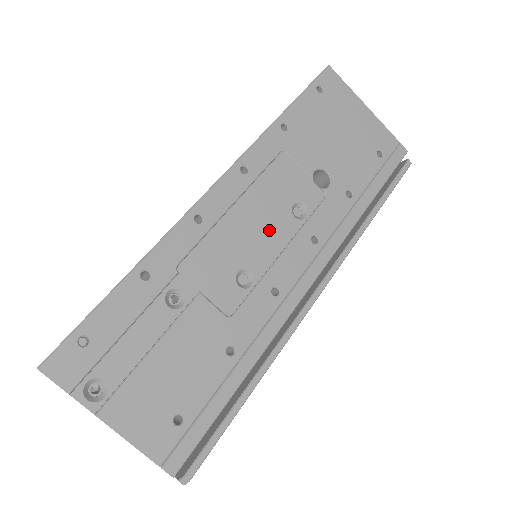
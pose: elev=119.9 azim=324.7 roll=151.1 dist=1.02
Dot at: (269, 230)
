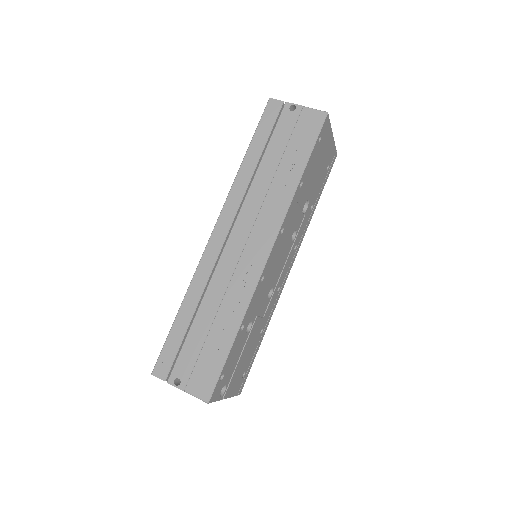
Dot at: (283, 258)
